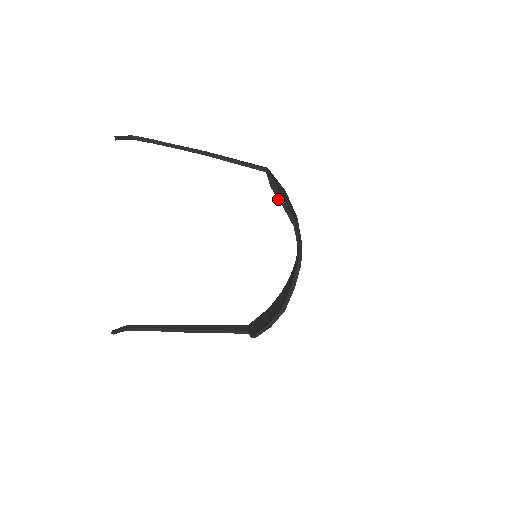
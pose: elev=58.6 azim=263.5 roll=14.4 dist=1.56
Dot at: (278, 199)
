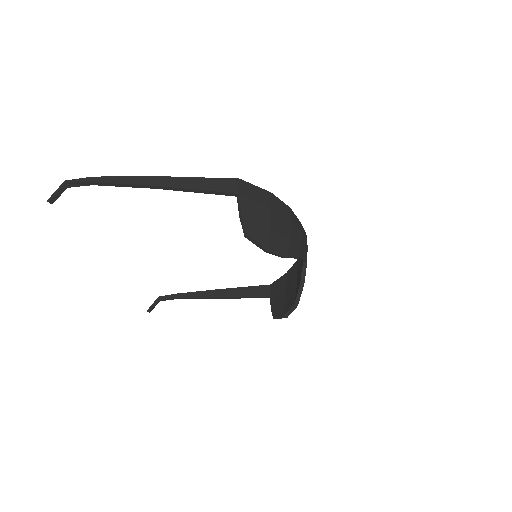
Dot at: occluded
